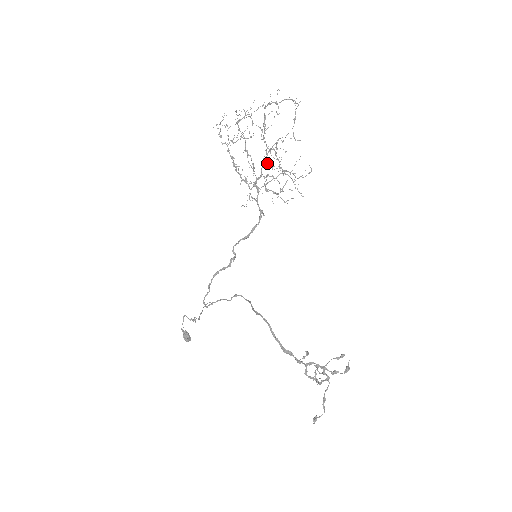
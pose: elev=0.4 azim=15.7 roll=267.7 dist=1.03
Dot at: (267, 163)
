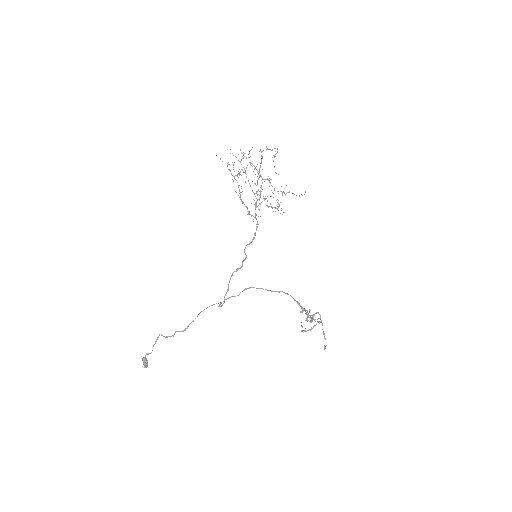
Dot at: occluded
